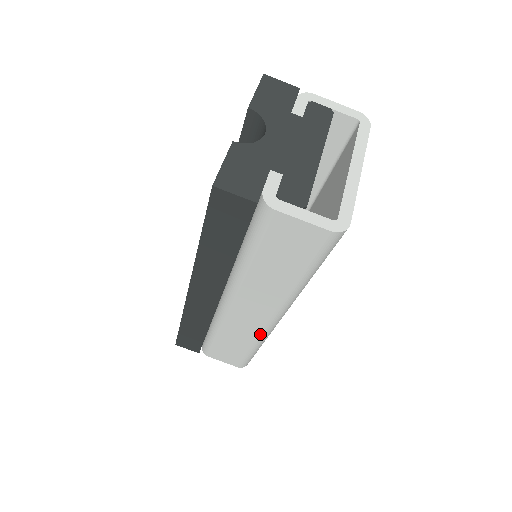
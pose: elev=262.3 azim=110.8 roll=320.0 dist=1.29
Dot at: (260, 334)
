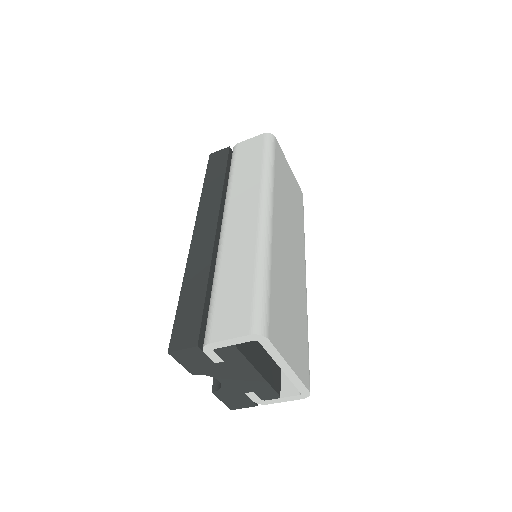
Dot at: occluded
